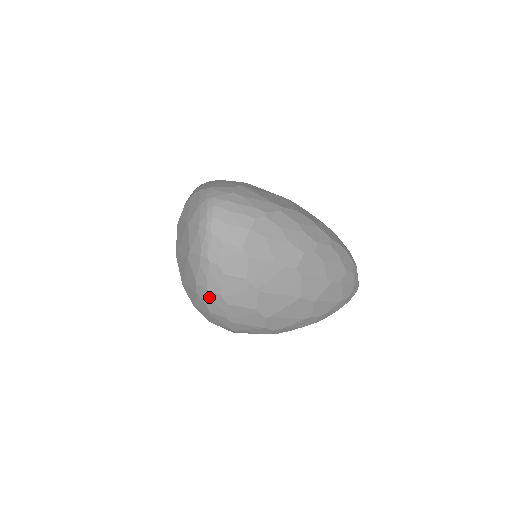
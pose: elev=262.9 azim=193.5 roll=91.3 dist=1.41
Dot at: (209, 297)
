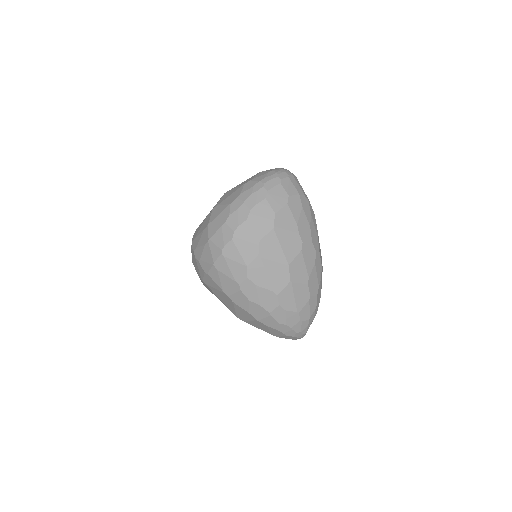
Dot at: (239, 208)
